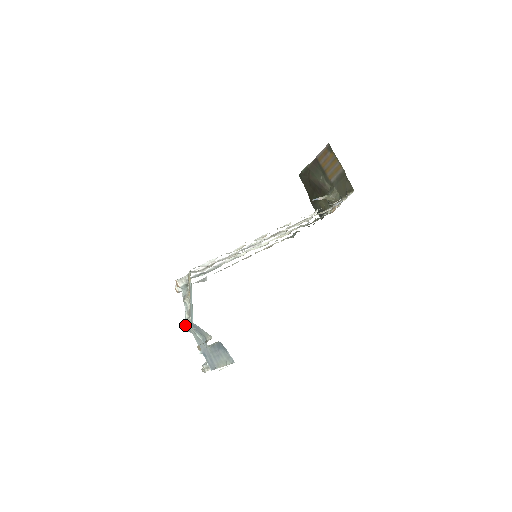
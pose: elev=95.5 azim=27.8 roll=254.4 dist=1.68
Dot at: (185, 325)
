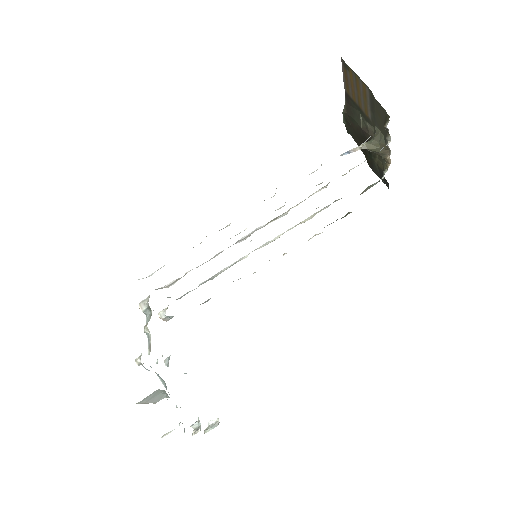
Dot at: (167, 365)
